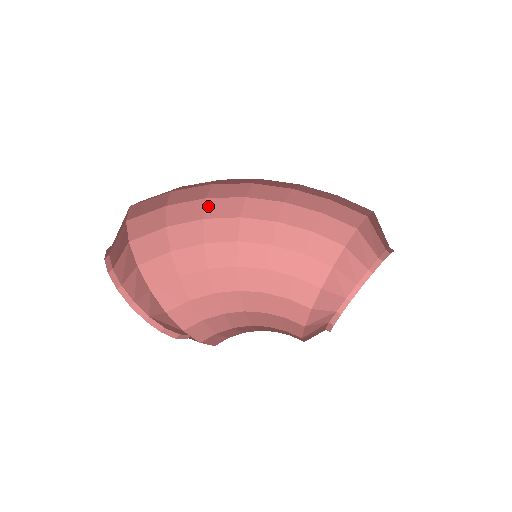
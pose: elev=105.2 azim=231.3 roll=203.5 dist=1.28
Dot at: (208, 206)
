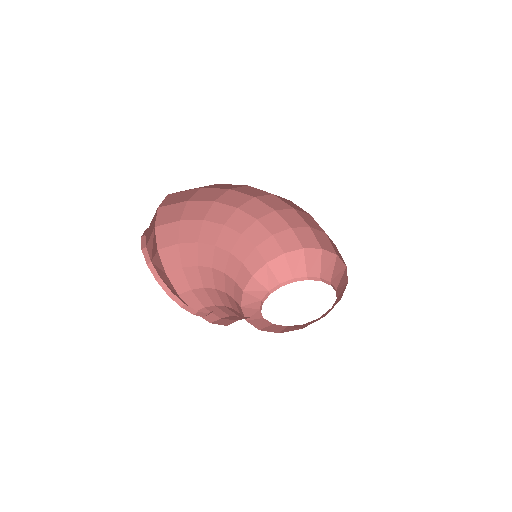
Dot at: (242, 187)
